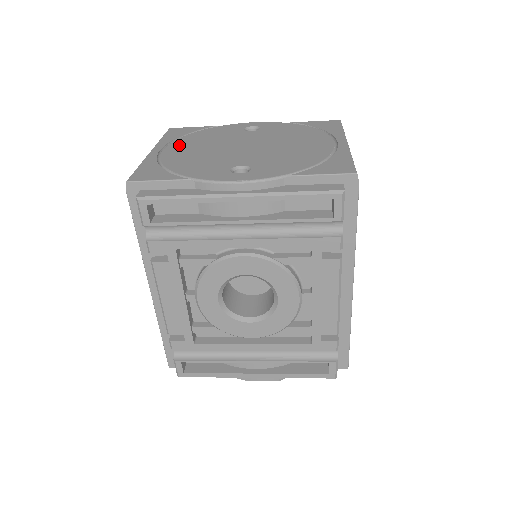
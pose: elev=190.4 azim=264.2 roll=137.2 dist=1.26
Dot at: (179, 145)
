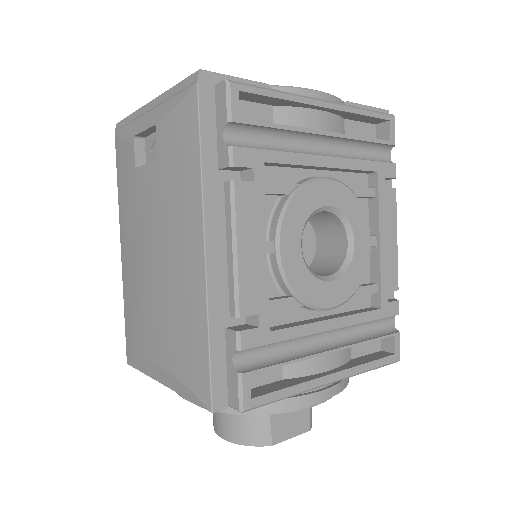
Dot at: occluded
